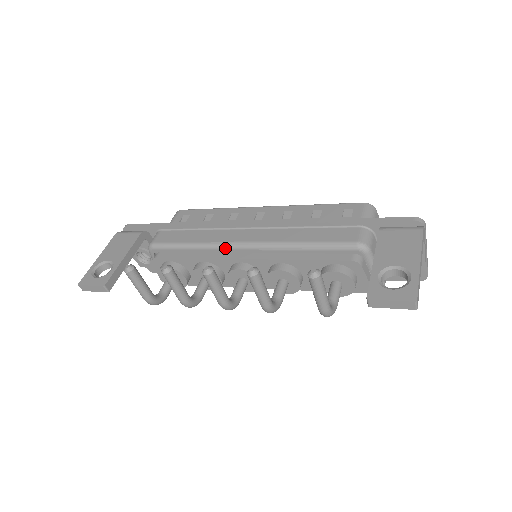
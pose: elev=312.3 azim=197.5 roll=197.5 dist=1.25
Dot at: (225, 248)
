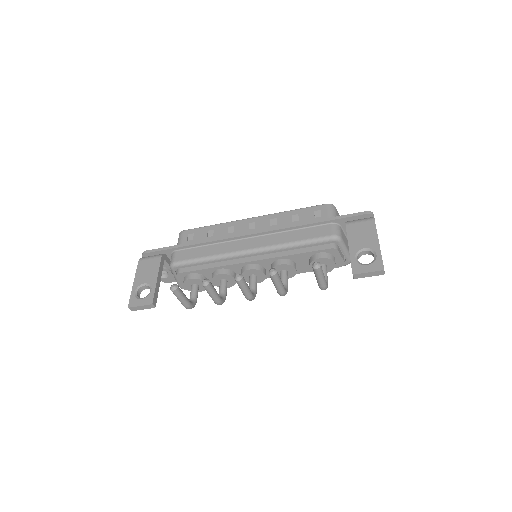
Dot at: (236, 256)
